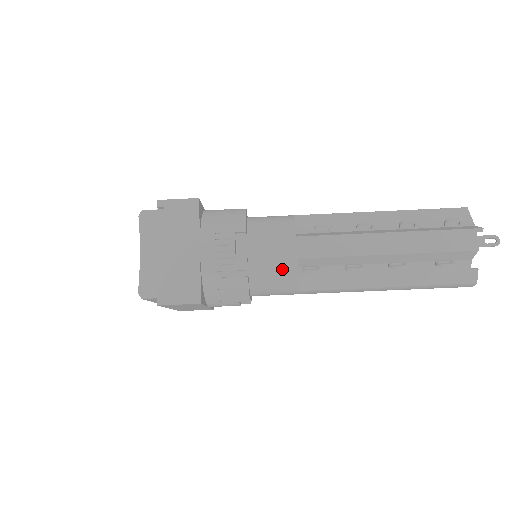
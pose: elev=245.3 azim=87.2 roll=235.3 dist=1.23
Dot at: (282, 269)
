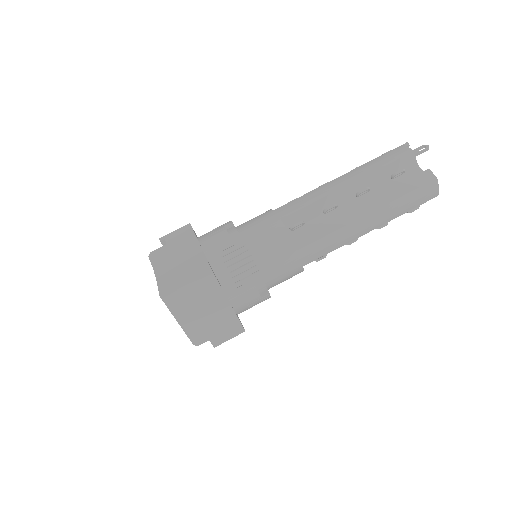
Dot at: (272, 232)
